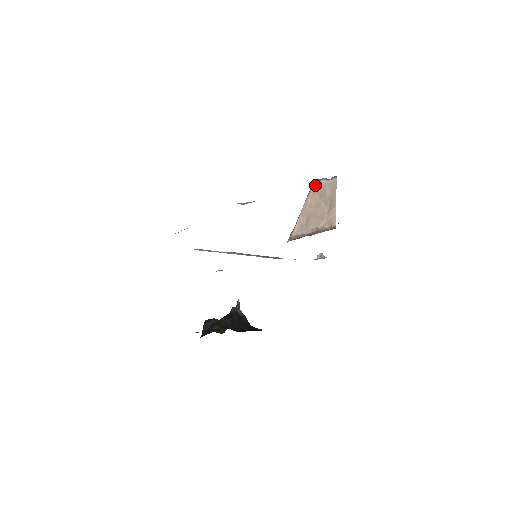
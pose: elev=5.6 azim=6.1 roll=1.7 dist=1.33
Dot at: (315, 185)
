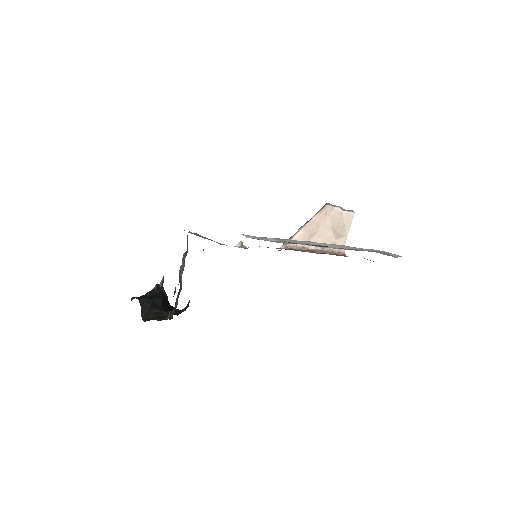
Dot at: (329, 209)
